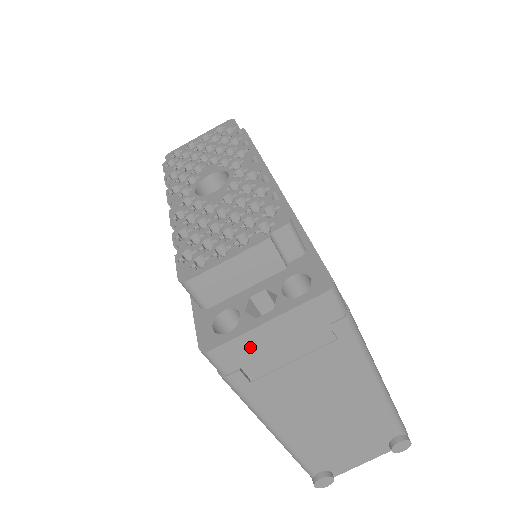
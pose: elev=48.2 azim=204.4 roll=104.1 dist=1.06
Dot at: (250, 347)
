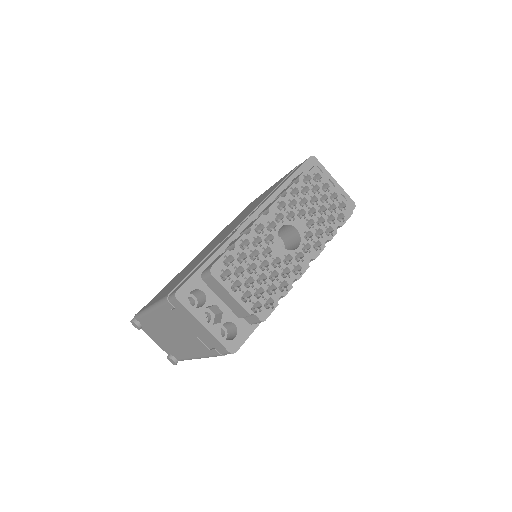
Dot at: (188, 315)
